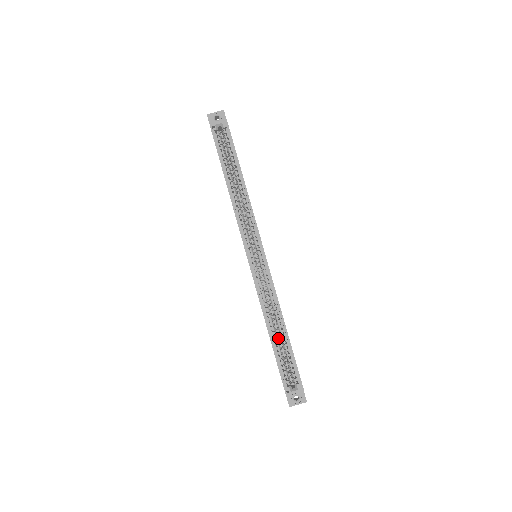
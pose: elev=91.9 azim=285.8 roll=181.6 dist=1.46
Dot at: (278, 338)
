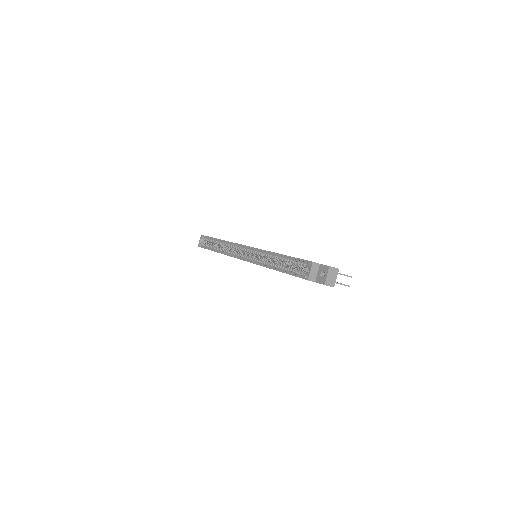
Dot at: (284, 265)
